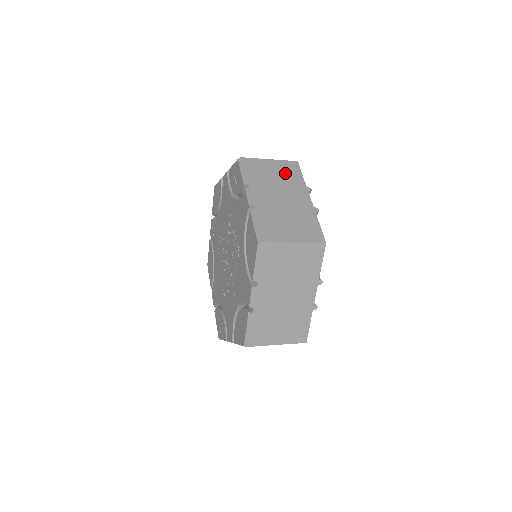
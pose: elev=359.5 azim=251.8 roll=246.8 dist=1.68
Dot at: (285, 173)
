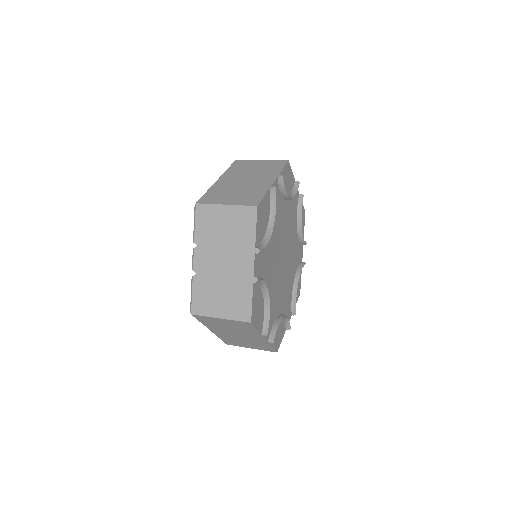
Dot at: (237, 226)
